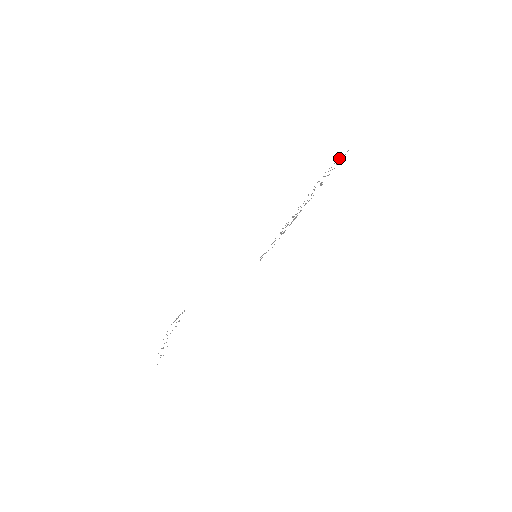
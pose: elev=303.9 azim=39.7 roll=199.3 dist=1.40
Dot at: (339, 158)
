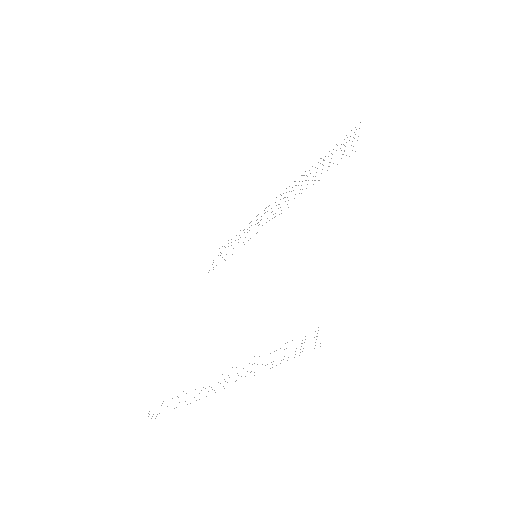
Dot at: occluded
